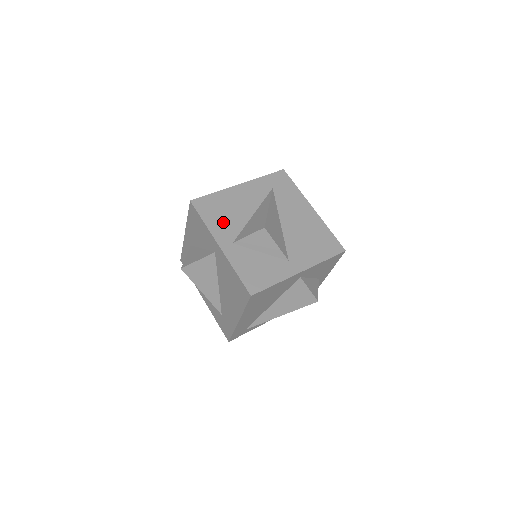
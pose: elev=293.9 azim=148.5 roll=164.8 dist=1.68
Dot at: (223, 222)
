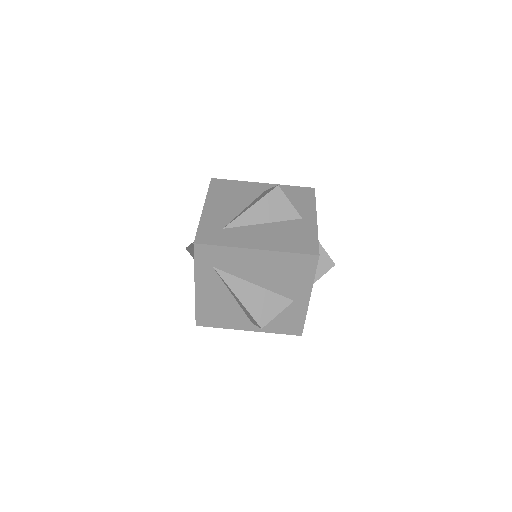
Dot at: (229, 318)
